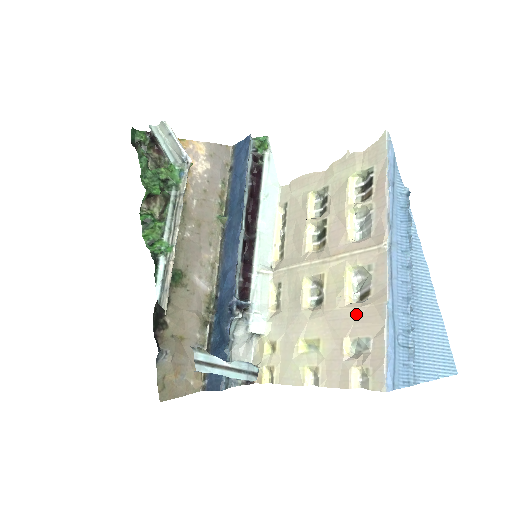
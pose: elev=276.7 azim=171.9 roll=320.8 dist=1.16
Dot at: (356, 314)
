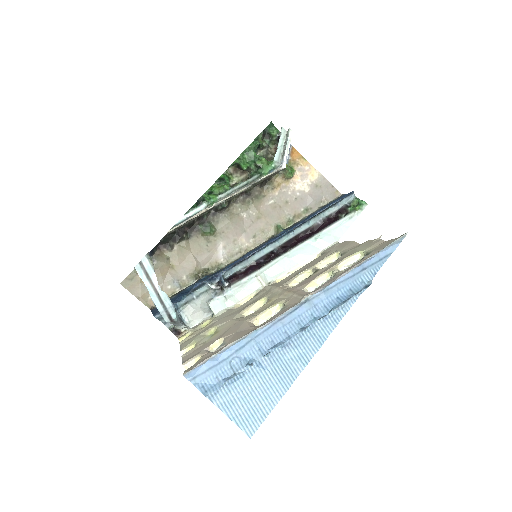
Dot at: (243, 328)
